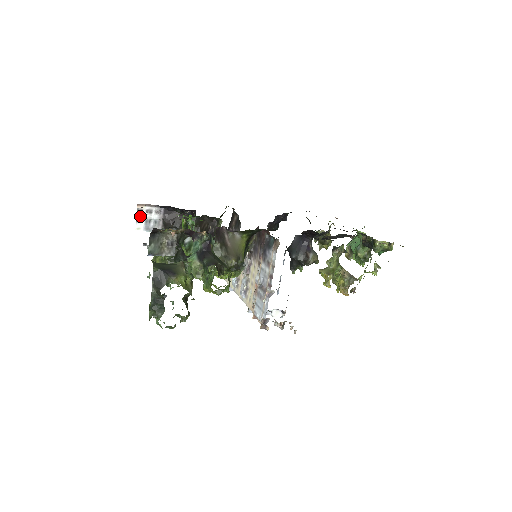
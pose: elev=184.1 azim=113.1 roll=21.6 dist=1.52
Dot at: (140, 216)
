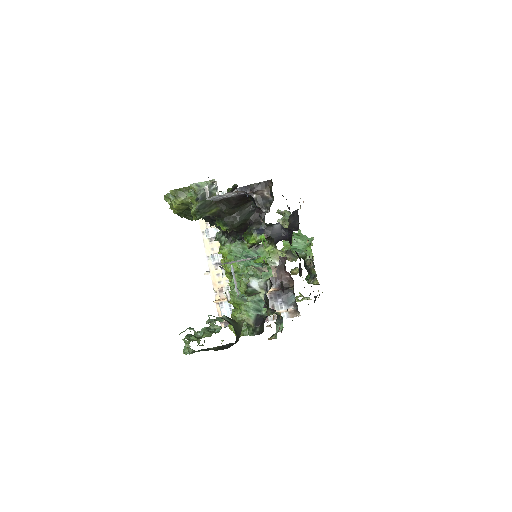
Dot at: (224, 195)
